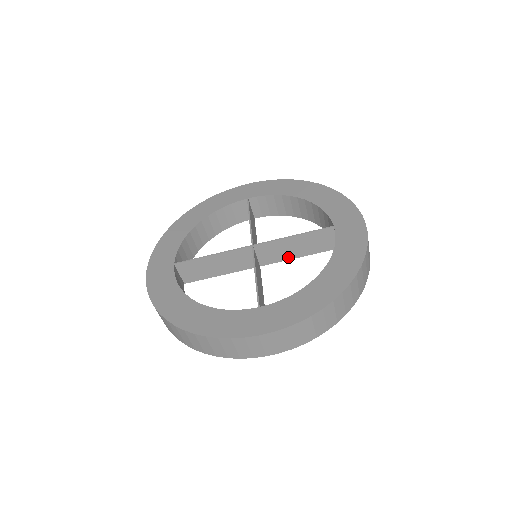
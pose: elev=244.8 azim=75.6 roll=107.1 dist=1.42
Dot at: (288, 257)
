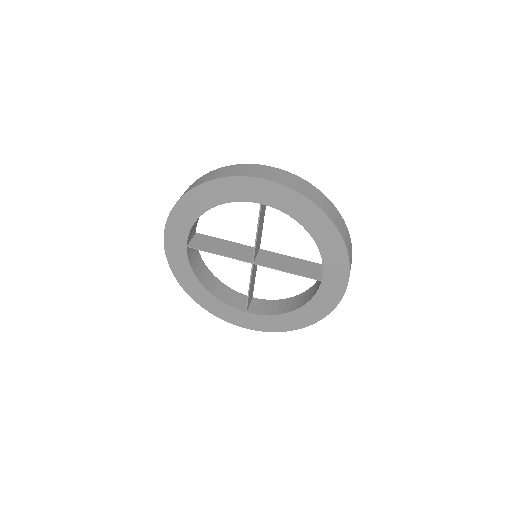
Dot at: (279, 268)
